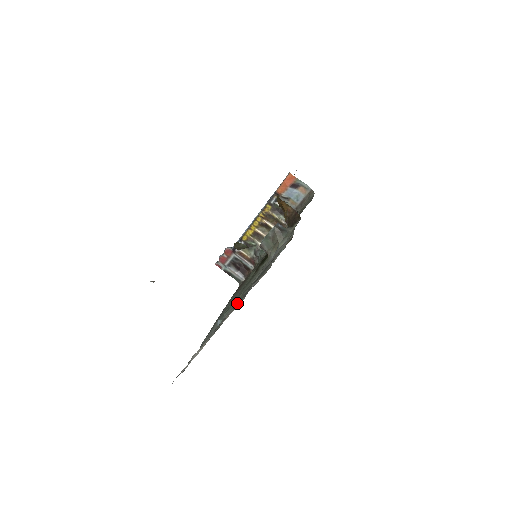
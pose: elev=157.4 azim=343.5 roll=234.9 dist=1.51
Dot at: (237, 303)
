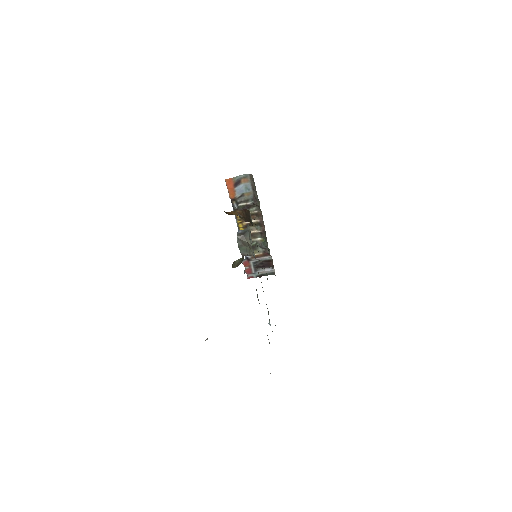
Dot at: occluded
